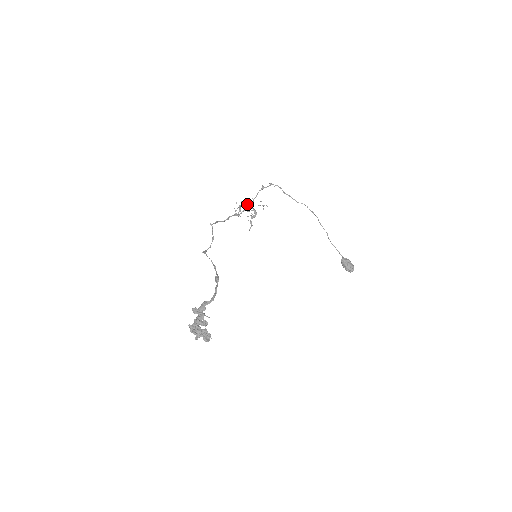
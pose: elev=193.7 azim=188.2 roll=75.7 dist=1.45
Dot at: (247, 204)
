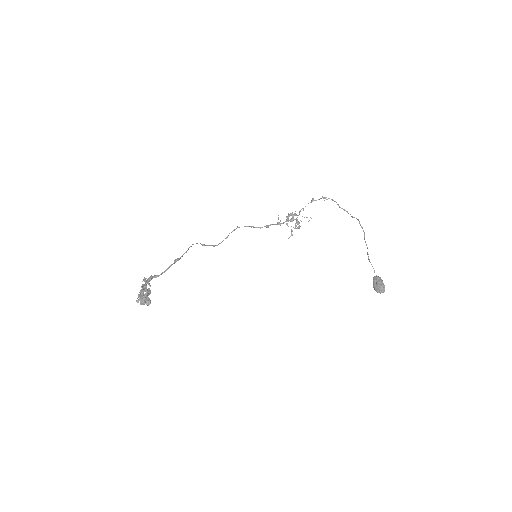
Dot at: (294, 215)
